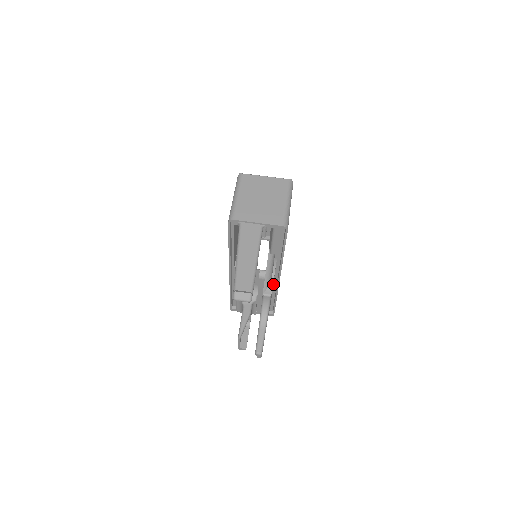
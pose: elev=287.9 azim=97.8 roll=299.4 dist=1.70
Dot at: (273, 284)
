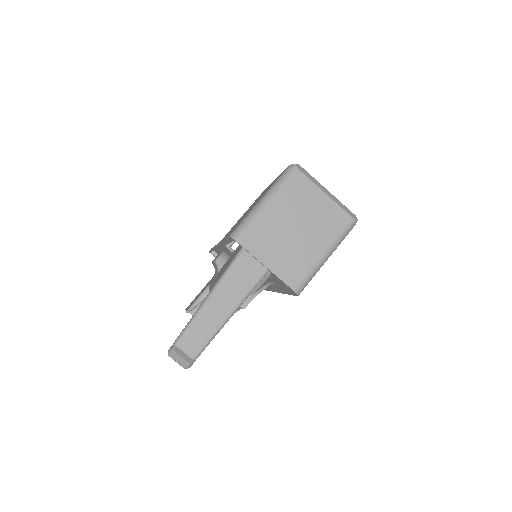
Dot at: occluded
